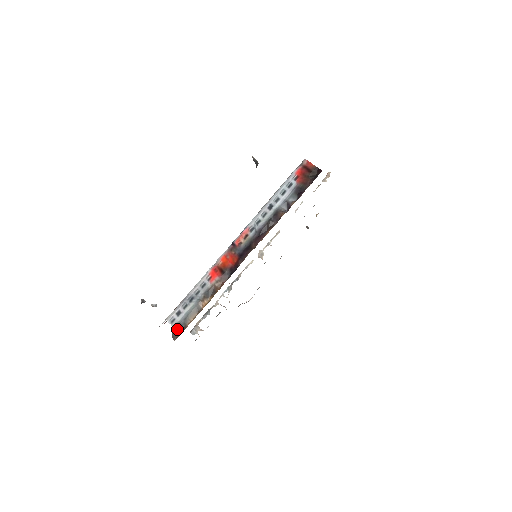
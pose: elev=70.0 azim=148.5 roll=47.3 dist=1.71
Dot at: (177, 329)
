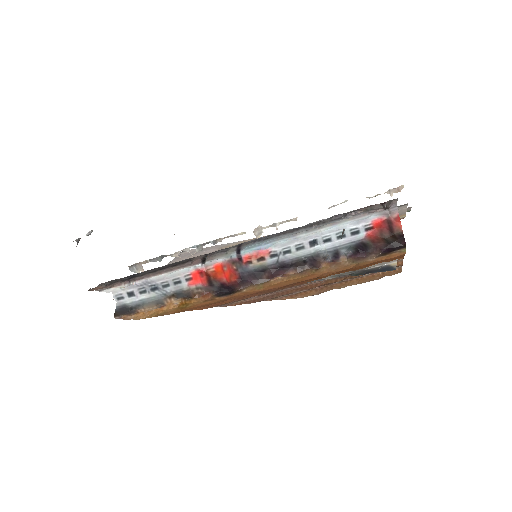
Dot at: (123, 309)
